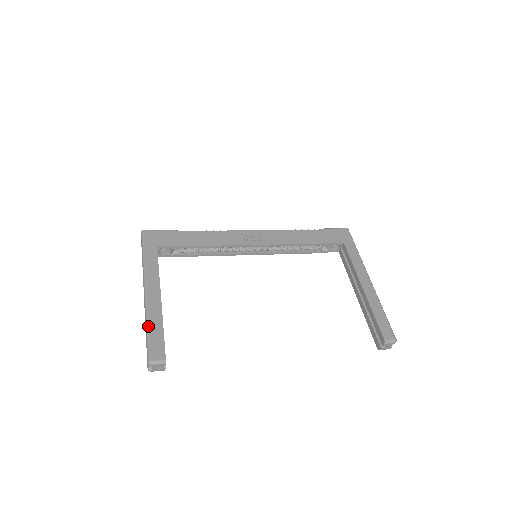
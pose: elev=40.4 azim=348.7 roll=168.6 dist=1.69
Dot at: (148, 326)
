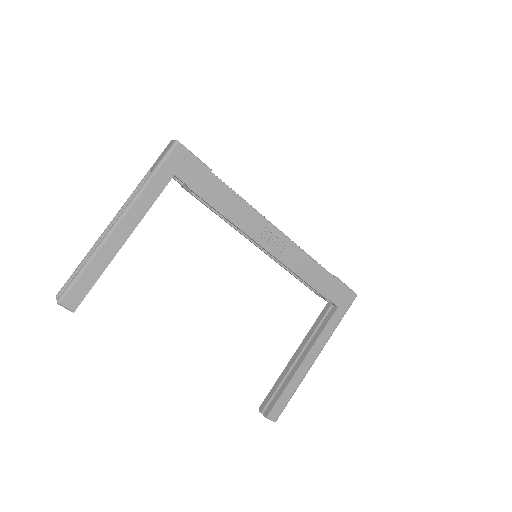
Dot at: (88, 264)
